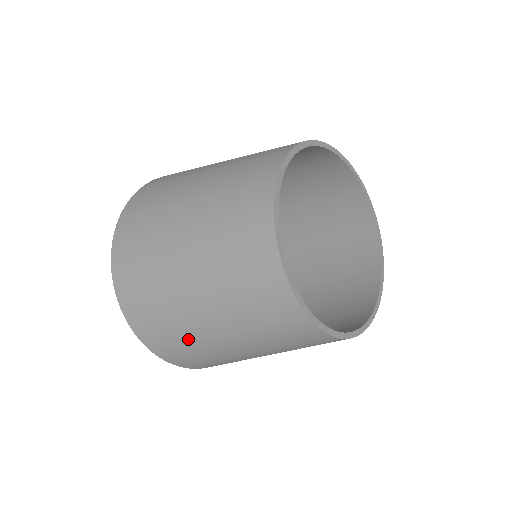
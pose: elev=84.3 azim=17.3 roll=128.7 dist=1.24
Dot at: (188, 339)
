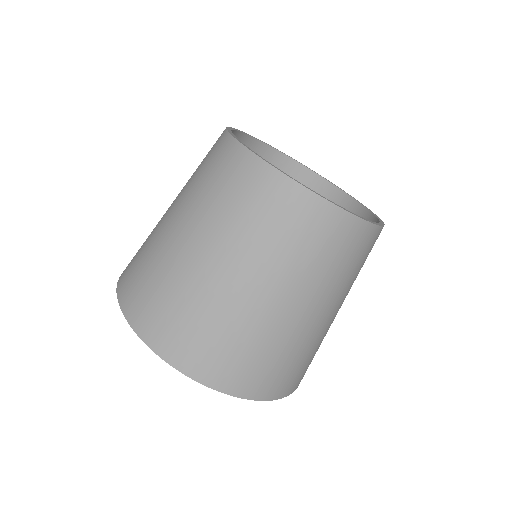
Dot at: (183, 293)
